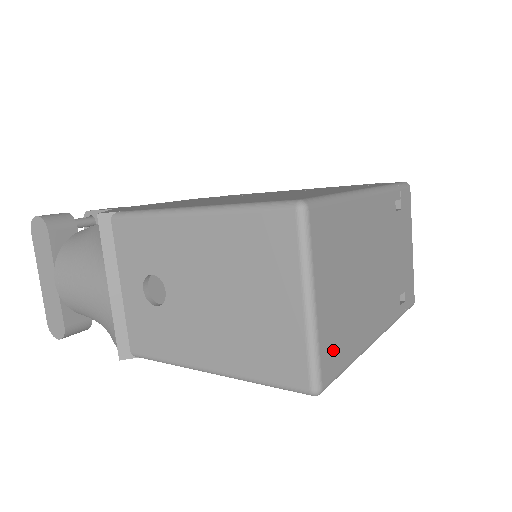
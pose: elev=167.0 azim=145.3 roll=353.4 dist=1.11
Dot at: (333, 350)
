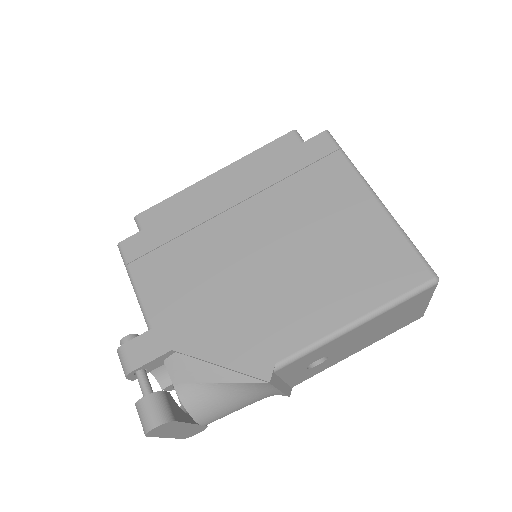
Dot at: occluded
